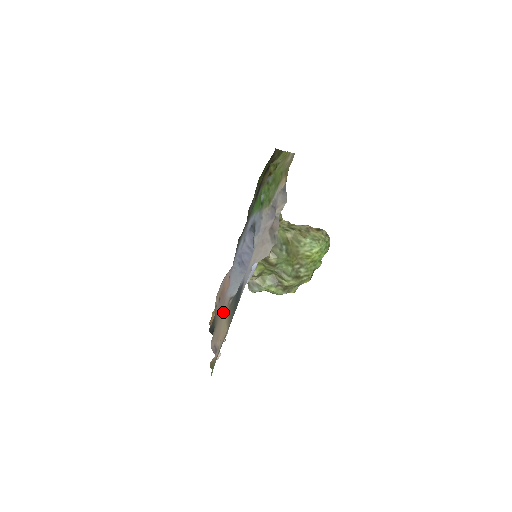
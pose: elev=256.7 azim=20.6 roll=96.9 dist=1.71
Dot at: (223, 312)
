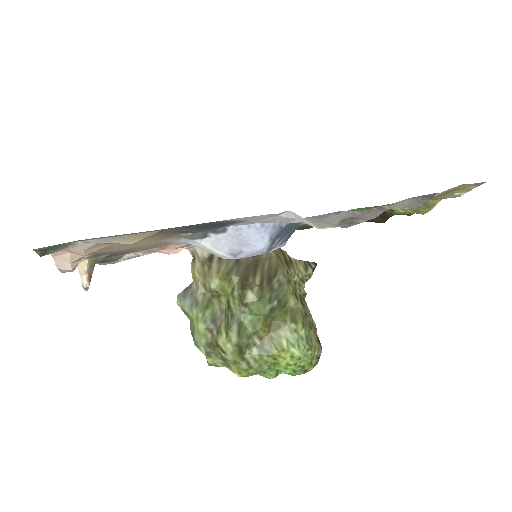
Dot at: (148, 243)
